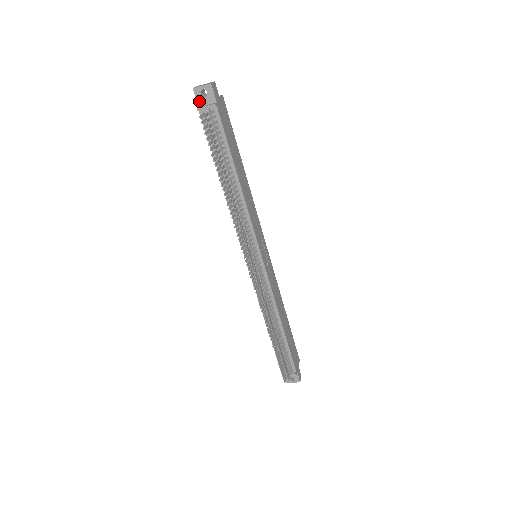
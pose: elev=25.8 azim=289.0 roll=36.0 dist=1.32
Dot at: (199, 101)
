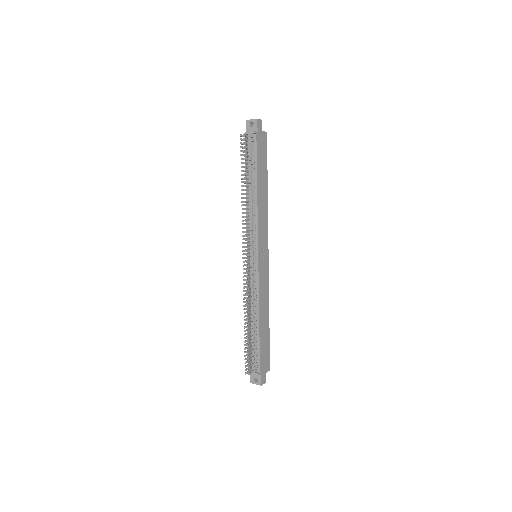
Dot at: (247, 129)
